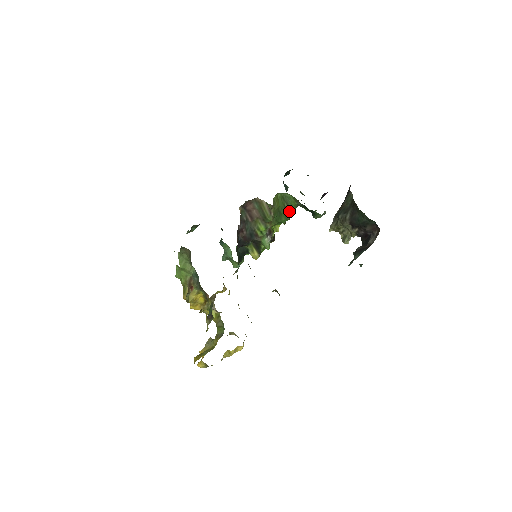
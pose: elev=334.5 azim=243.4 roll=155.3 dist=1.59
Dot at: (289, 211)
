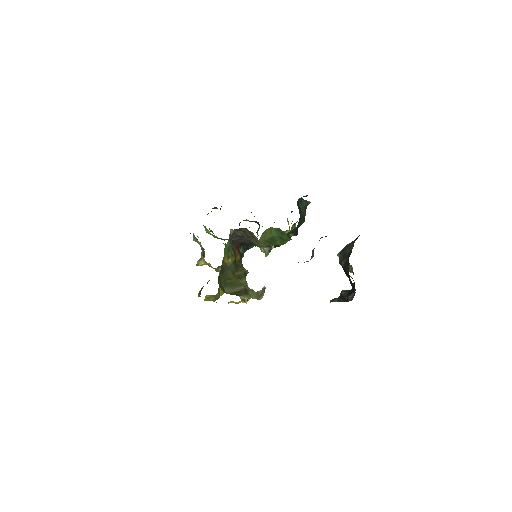
Dot at: (285, 240)
